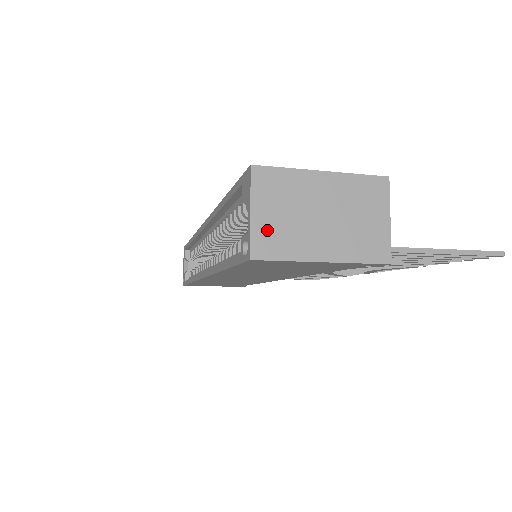
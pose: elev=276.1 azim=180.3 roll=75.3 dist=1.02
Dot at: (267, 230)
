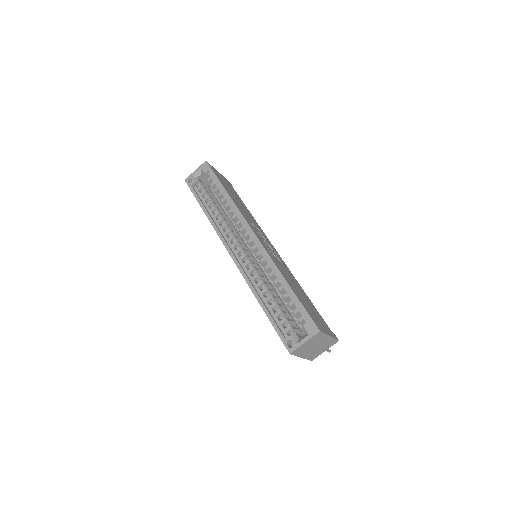
Dot at: (302, 348)
